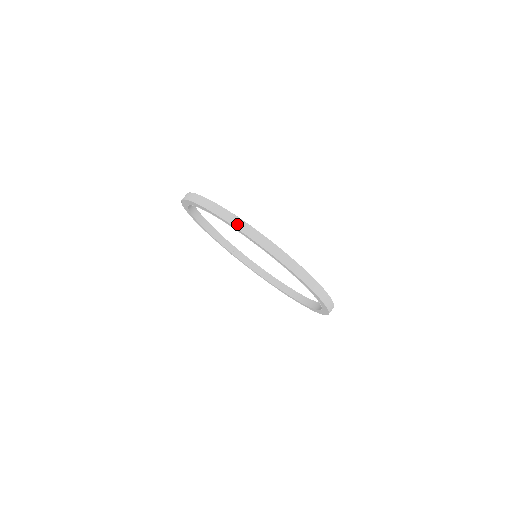
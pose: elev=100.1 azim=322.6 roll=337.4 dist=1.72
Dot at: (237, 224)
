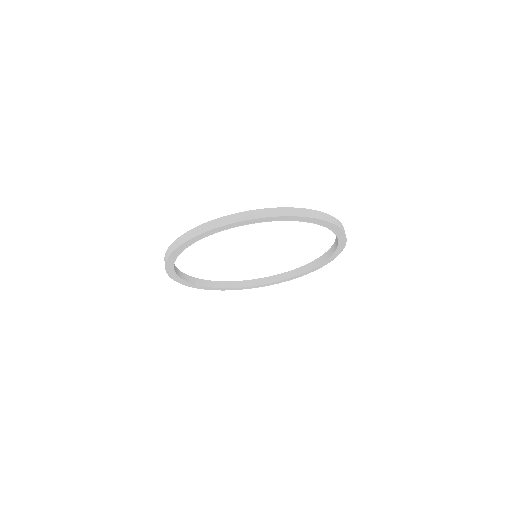
Dot at: (291, 213)
